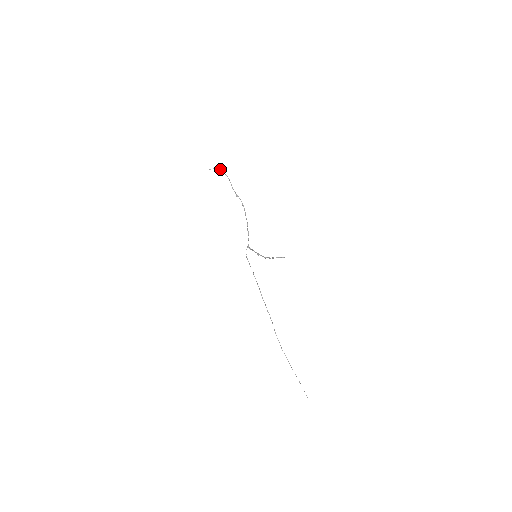
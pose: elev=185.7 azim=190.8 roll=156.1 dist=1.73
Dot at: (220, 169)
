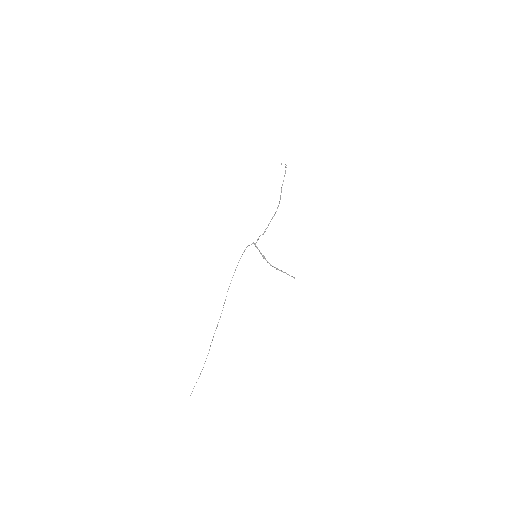
Dot at: (286, 167)
